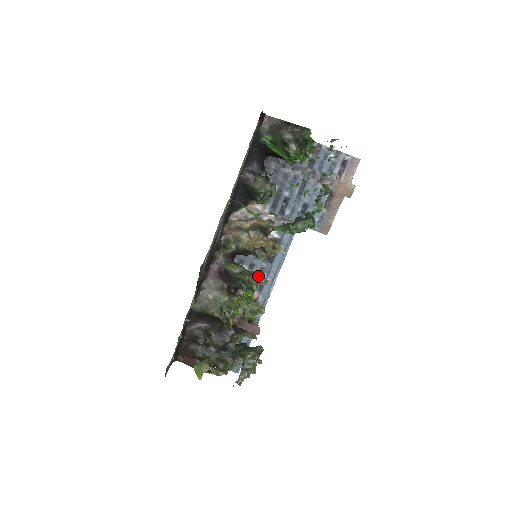
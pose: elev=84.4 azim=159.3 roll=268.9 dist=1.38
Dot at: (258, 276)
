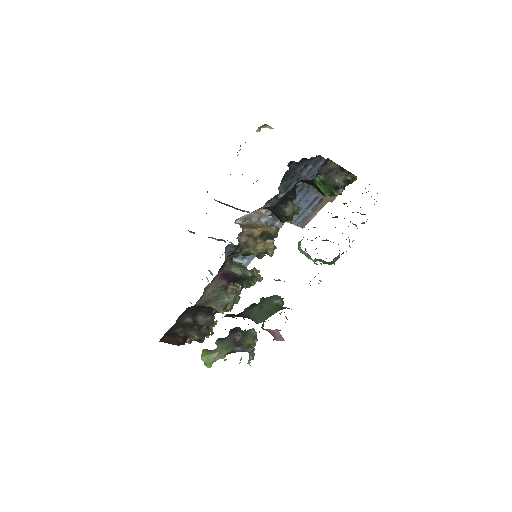
Dot at: (257, 274)
